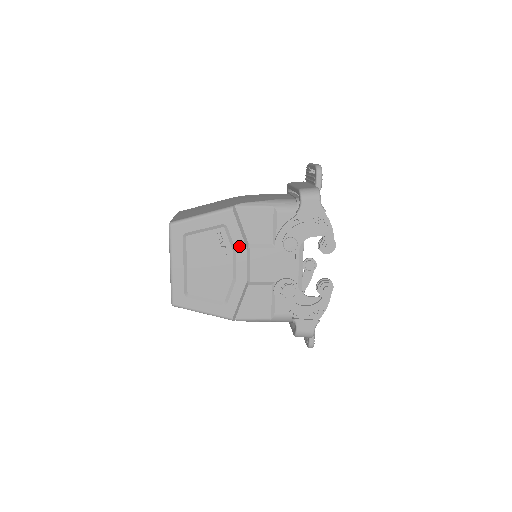
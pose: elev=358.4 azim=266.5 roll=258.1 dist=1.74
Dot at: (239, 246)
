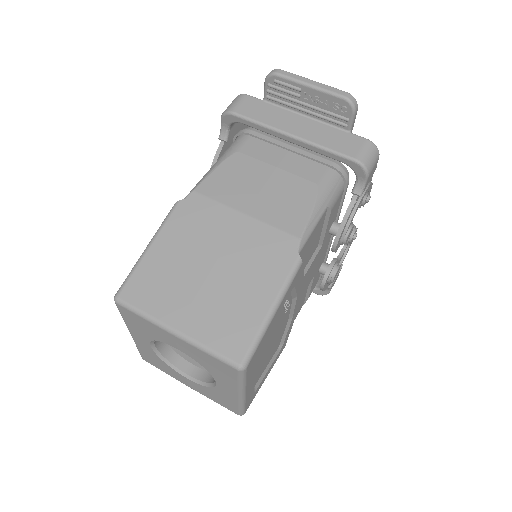
Dot at: (300, 288)
